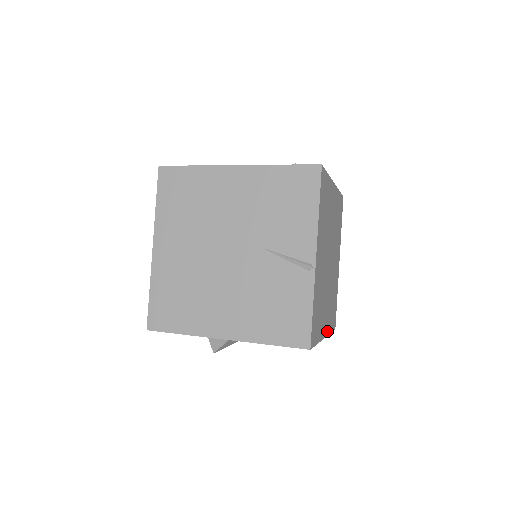
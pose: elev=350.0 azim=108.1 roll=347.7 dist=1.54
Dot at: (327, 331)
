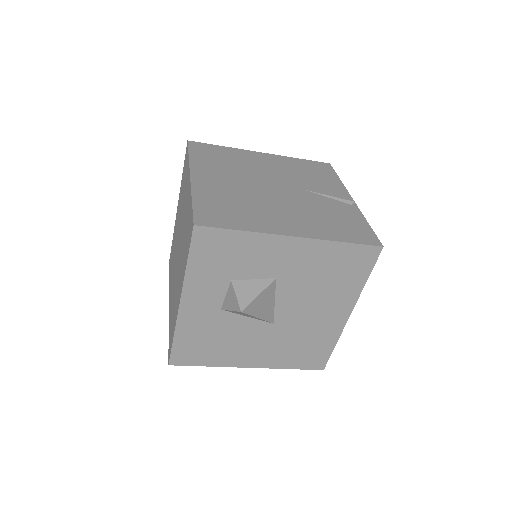
Dot at: occluded
